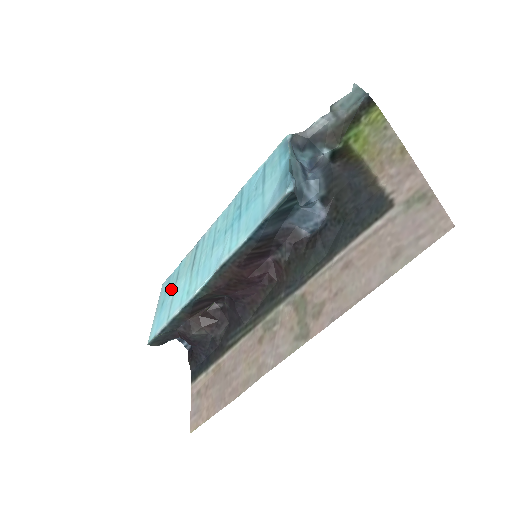
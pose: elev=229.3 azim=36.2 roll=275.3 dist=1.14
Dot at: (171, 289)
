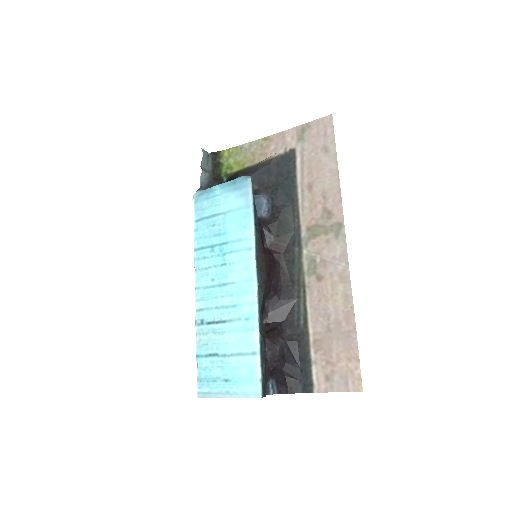
Dot at: (220, 364)
